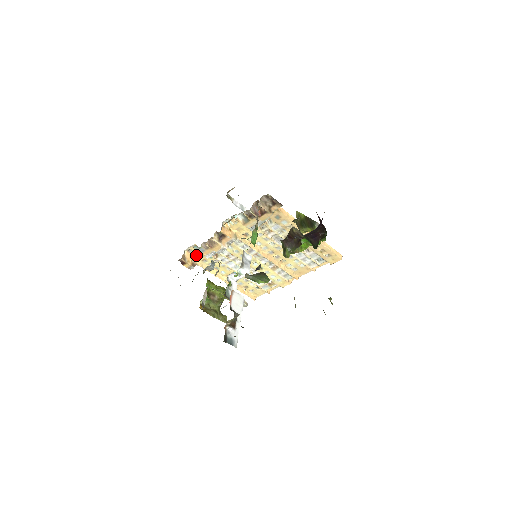
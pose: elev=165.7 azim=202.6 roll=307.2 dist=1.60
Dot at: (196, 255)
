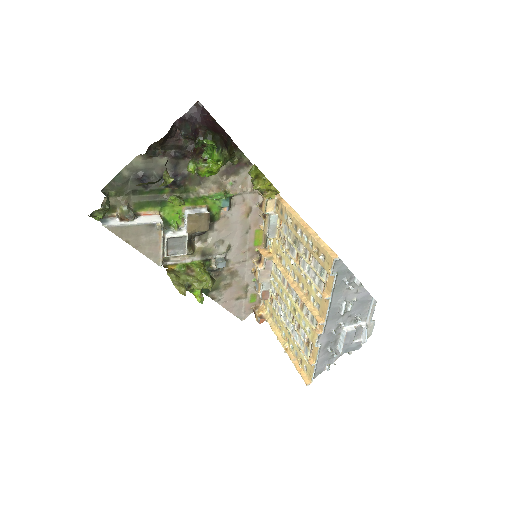
Dot at: (267, 308)
